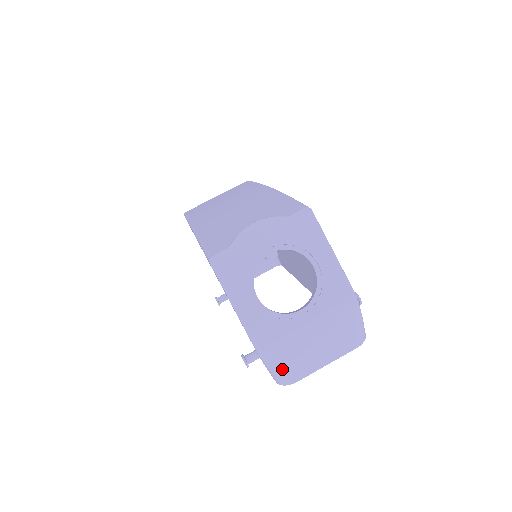
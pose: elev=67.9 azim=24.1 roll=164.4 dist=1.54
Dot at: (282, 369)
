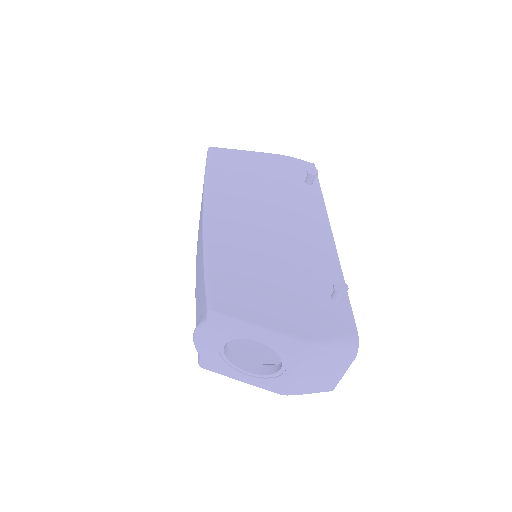
Dot at: (313, 392)
